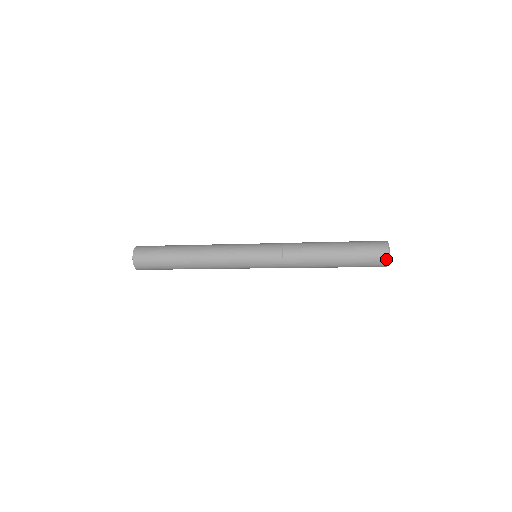
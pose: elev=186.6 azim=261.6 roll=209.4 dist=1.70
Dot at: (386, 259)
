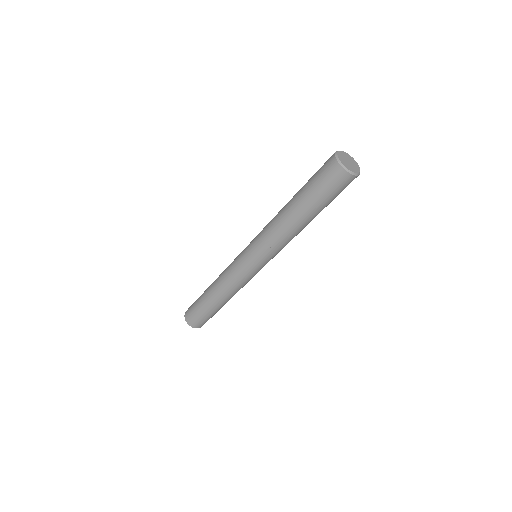
Dot at: (339, 168)
